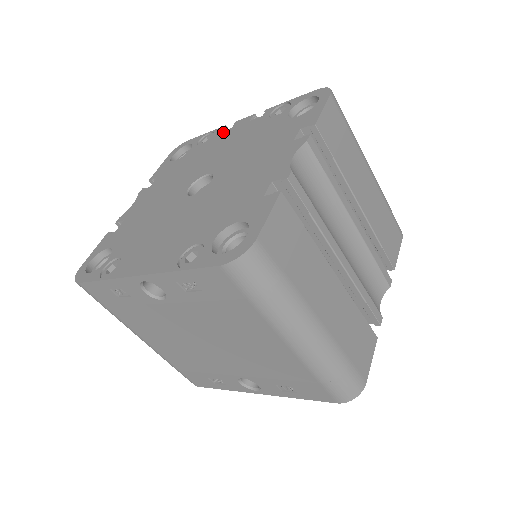
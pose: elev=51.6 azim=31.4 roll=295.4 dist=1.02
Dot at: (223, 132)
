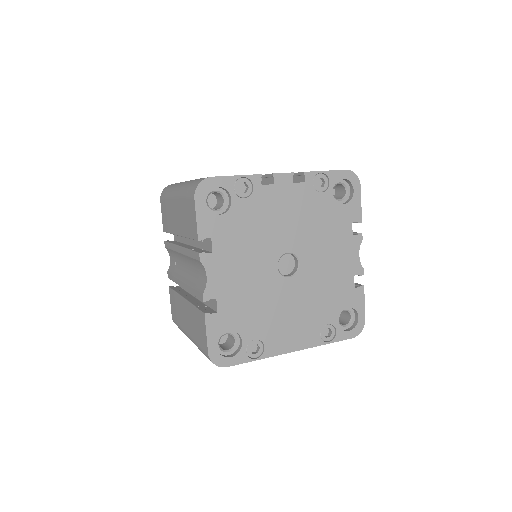
Dot at: (267, 188)
